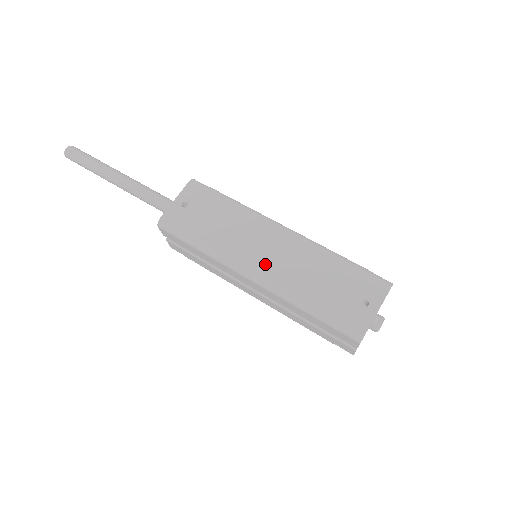
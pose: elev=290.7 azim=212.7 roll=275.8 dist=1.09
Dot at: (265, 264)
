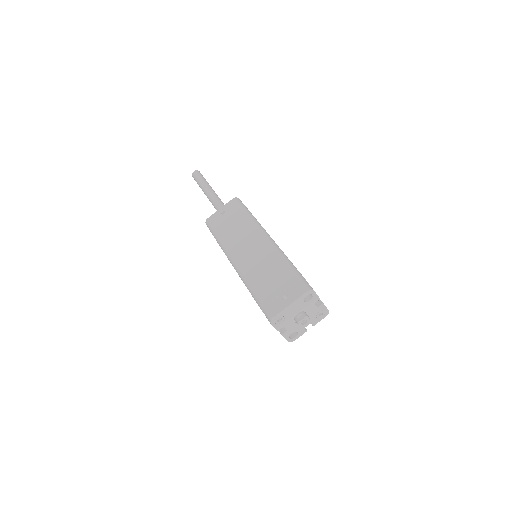
Dot at: (243, 258)
